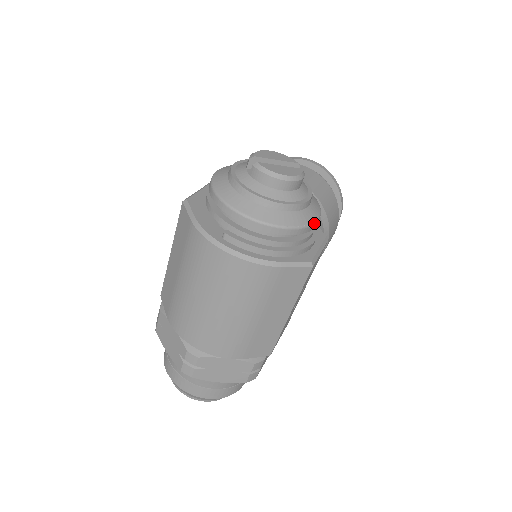
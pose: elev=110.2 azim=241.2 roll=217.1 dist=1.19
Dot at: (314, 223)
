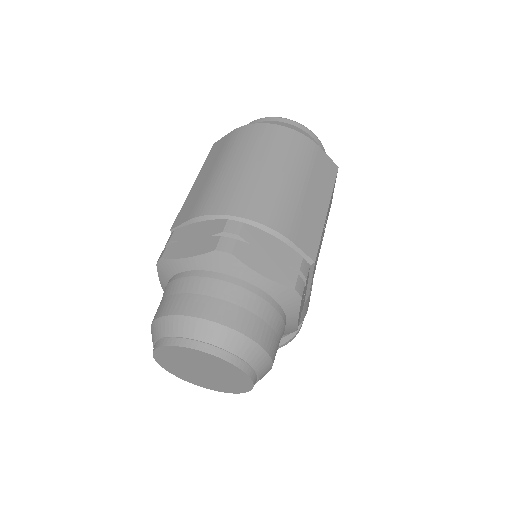
Dot at: occluded
